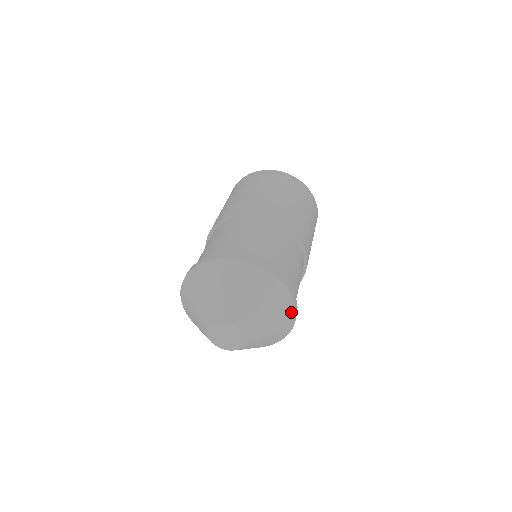
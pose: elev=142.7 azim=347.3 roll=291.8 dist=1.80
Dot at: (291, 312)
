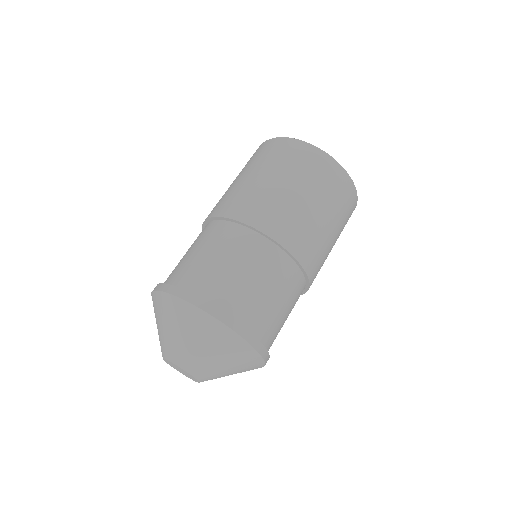
Dot at: (256, 359)
